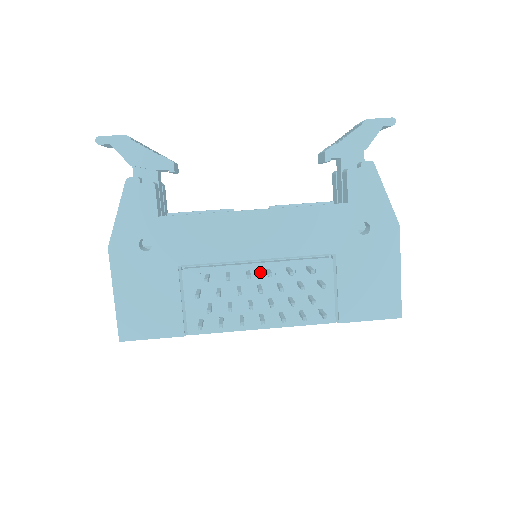
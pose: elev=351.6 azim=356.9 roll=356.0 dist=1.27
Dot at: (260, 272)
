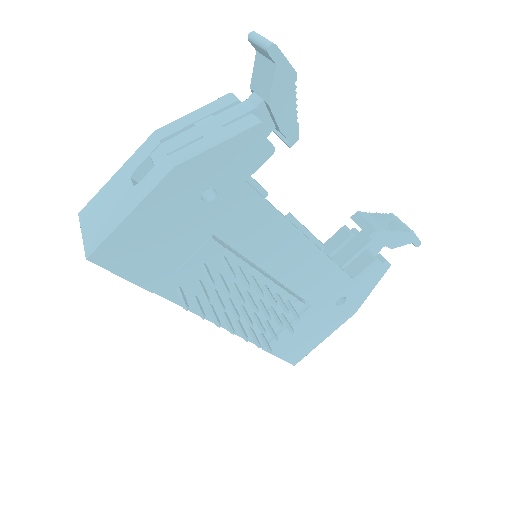
Dot at: (259, 283)
